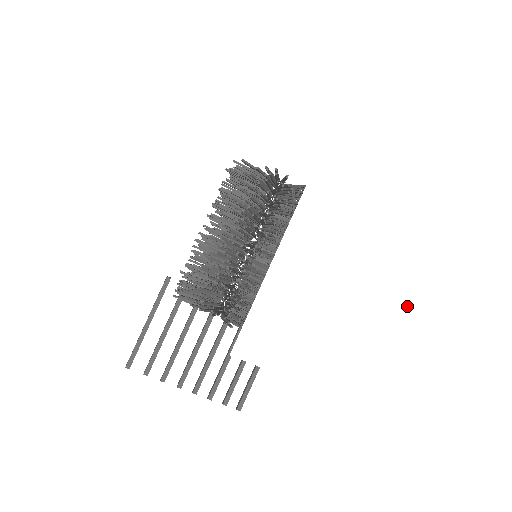
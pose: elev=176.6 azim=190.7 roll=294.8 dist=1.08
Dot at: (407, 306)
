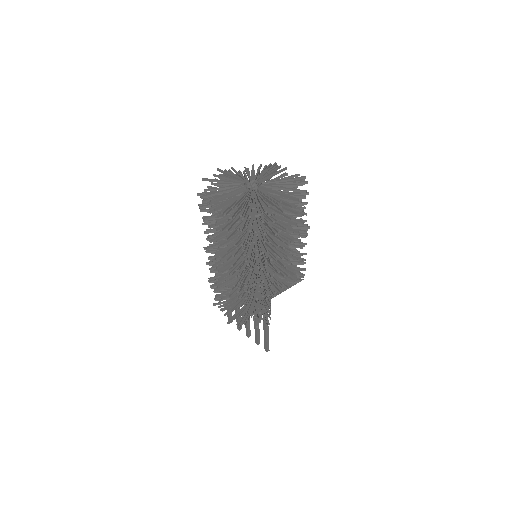
Dot at: (116, 400)
